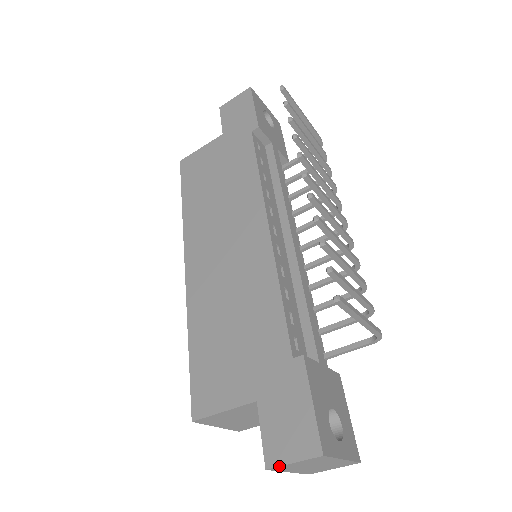
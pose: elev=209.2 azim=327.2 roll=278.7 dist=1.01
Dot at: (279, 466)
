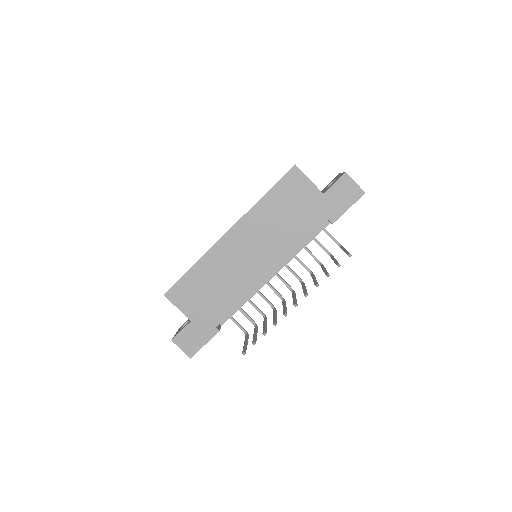
Dot at: occluded
